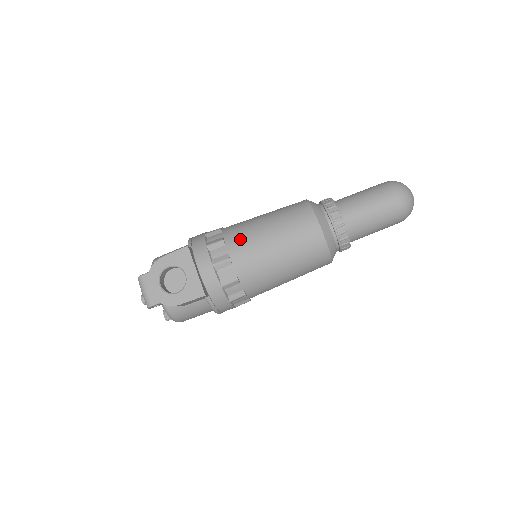
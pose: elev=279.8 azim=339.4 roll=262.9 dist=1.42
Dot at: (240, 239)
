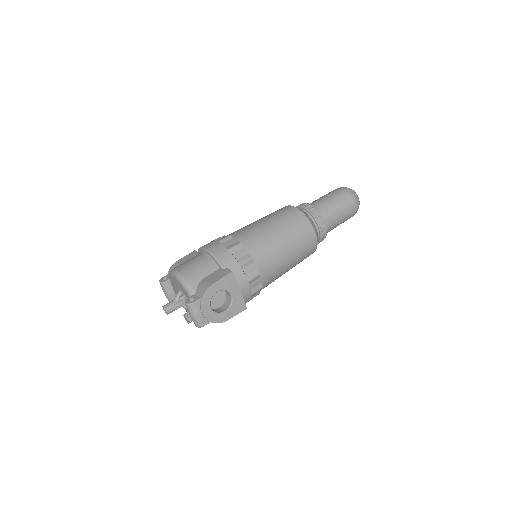
Dot at: (264, 255)
